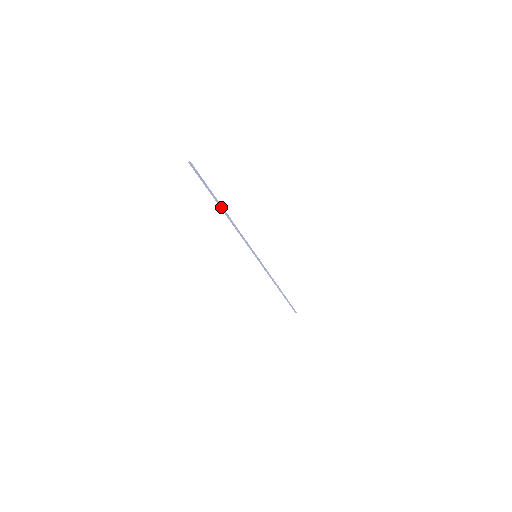
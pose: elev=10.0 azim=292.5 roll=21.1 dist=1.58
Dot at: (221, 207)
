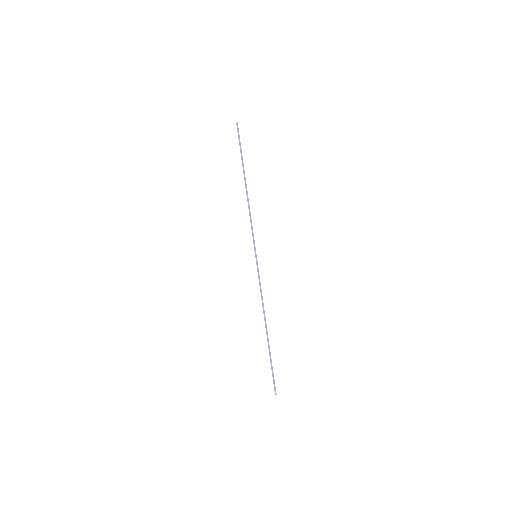
Dot at: occluded
